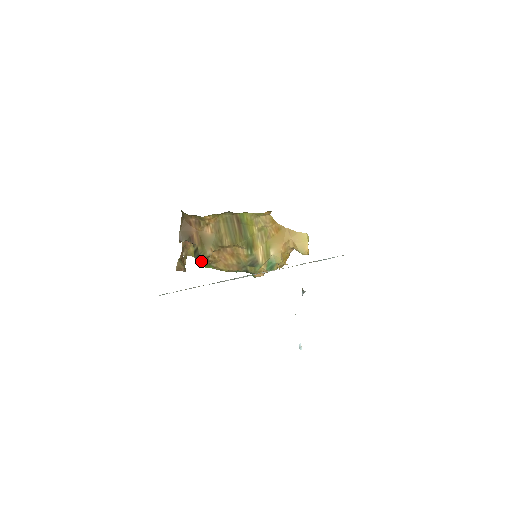
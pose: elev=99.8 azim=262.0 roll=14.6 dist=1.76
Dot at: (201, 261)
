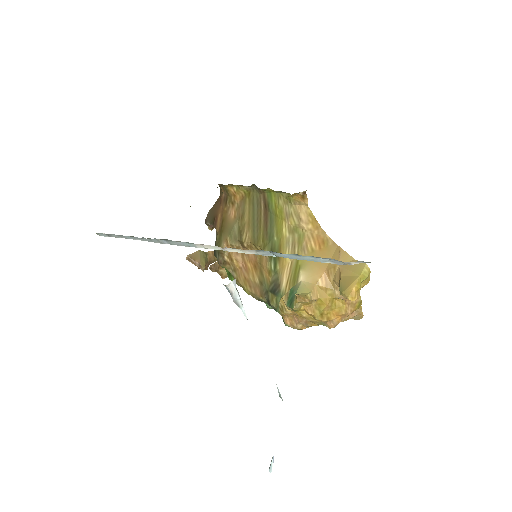
Dot at: (217, 258)
